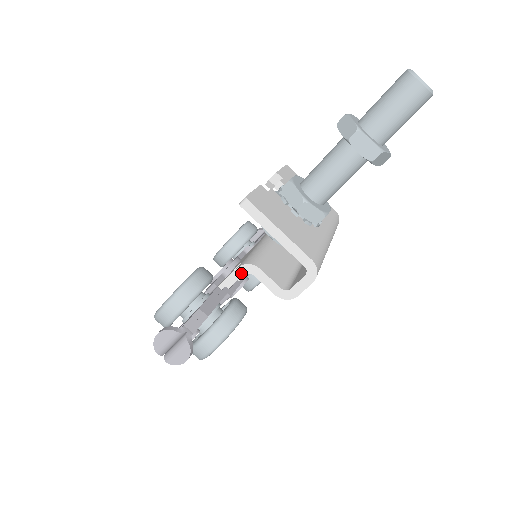
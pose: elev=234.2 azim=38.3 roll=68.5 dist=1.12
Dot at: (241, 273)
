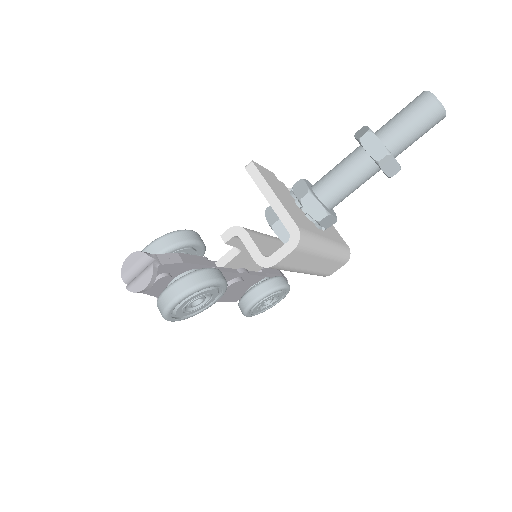
Dot at: (229, 235)
